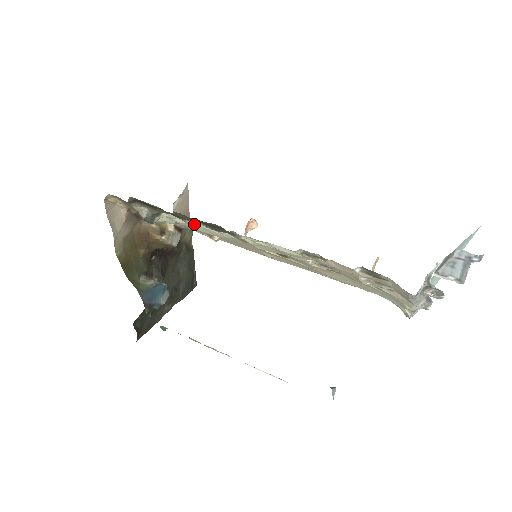
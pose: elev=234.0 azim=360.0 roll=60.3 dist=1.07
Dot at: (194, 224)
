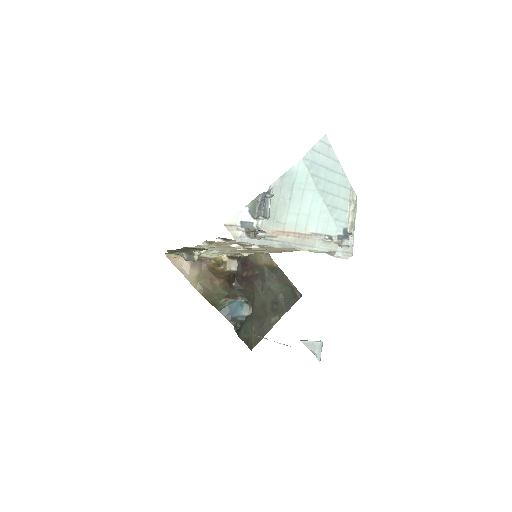
Dot at: (221, 250)
